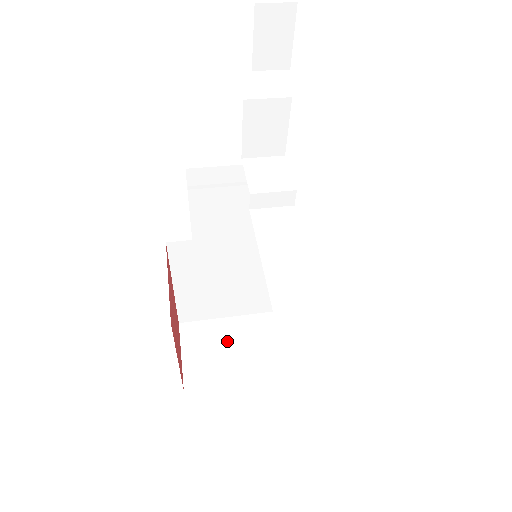
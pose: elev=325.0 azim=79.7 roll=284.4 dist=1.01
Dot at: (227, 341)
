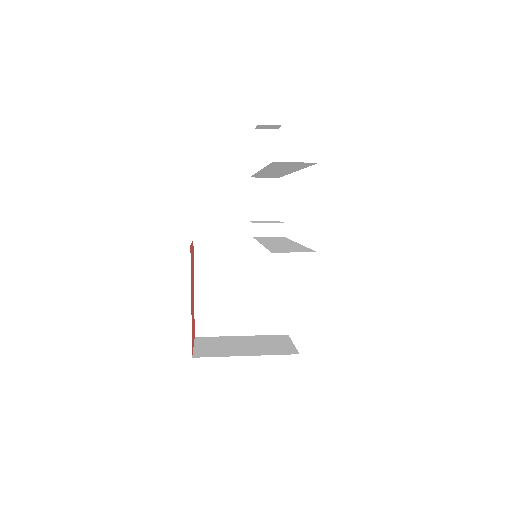
Dot at: (233, 343)
